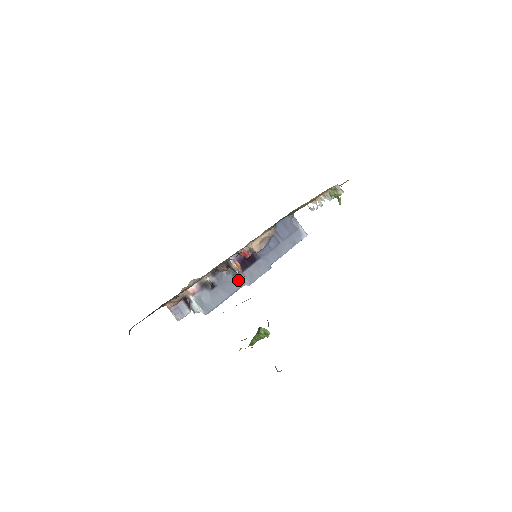
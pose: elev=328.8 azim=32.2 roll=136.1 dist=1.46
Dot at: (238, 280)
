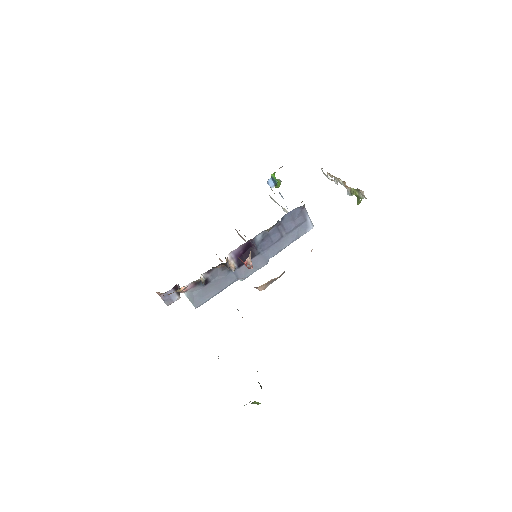
Dot at: (233, 275)
